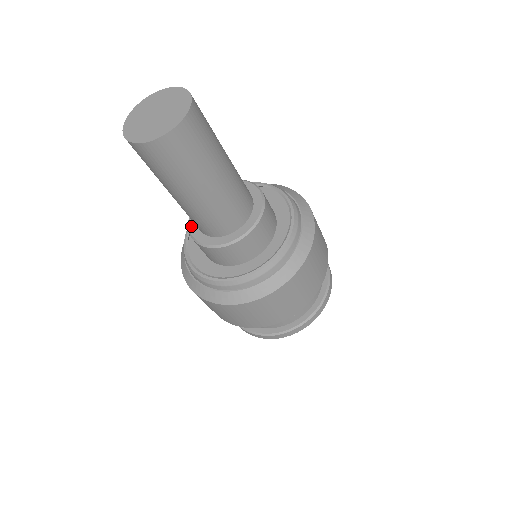
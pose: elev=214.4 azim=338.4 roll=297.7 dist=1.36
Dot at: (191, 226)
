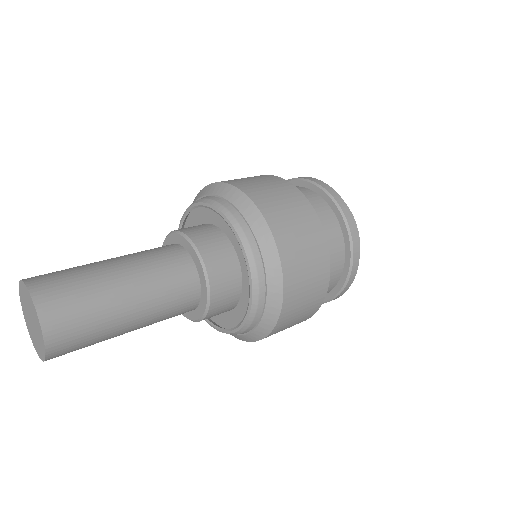
Dot at: occluded
